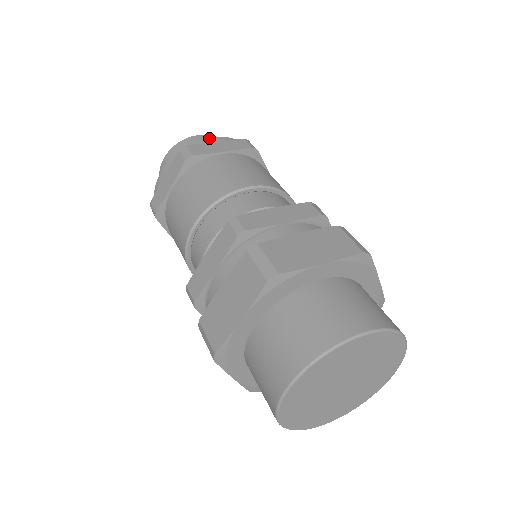
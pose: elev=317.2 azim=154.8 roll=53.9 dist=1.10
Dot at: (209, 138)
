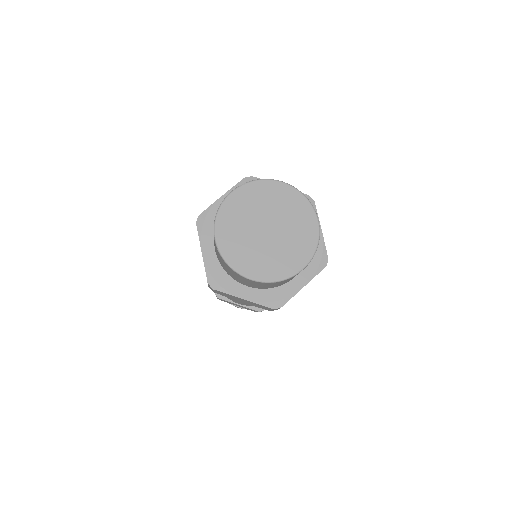
Dot at: occluded
